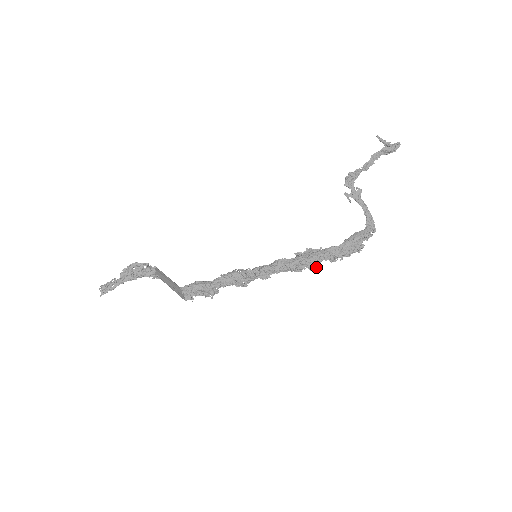
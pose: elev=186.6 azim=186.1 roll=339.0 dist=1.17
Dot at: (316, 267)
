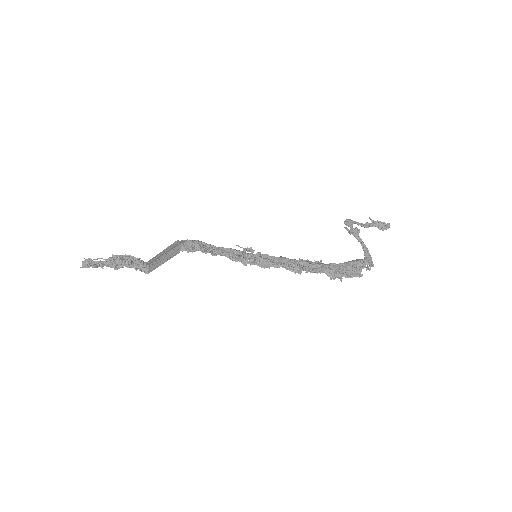
Dot at: (316, 271)
